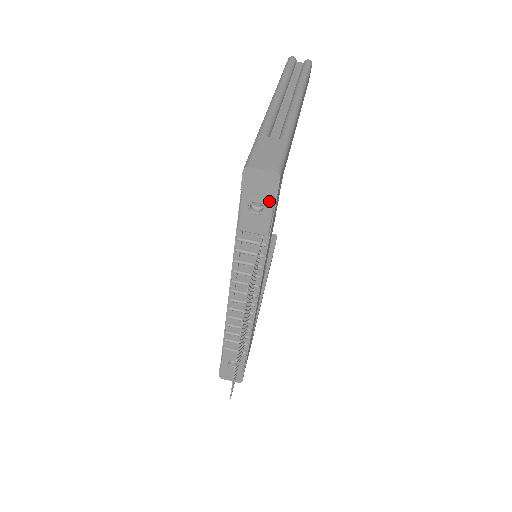
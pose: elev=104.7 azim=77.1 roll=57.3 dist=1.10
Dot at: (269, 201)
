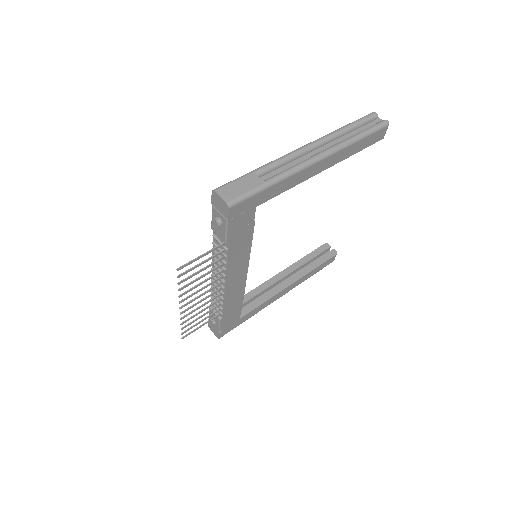
Dot at: (224, 220)
